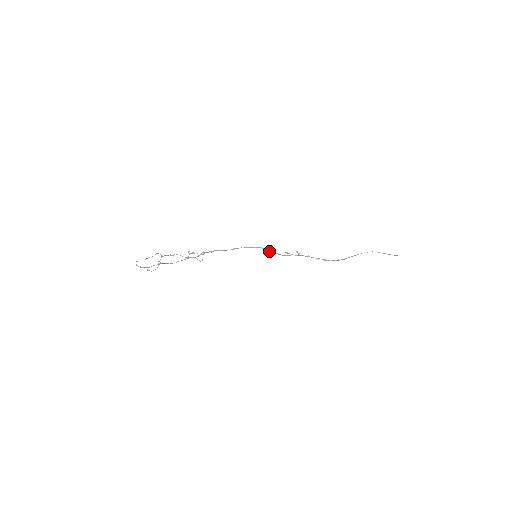
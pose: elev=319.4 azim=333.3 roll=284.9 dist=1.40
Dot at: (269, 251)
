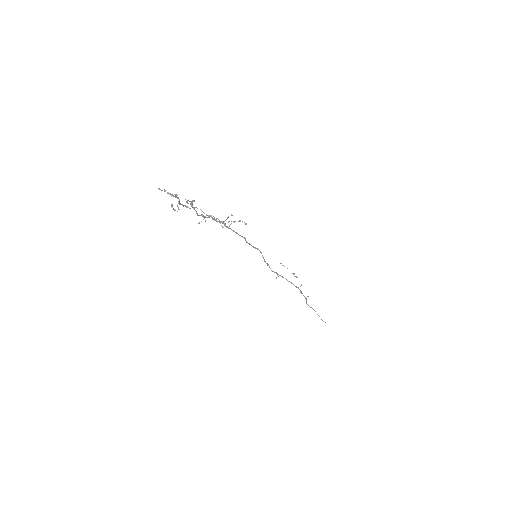
Dot at: occluded
